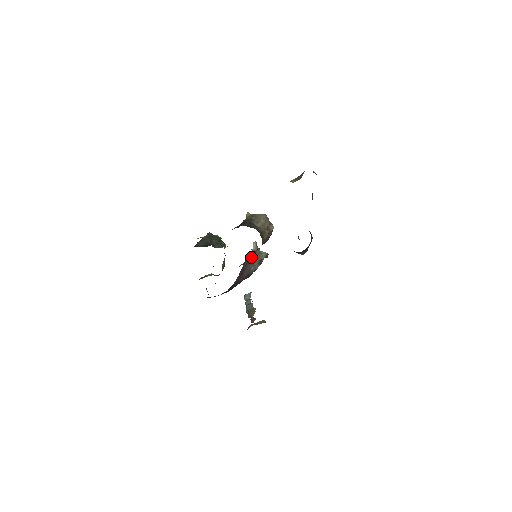
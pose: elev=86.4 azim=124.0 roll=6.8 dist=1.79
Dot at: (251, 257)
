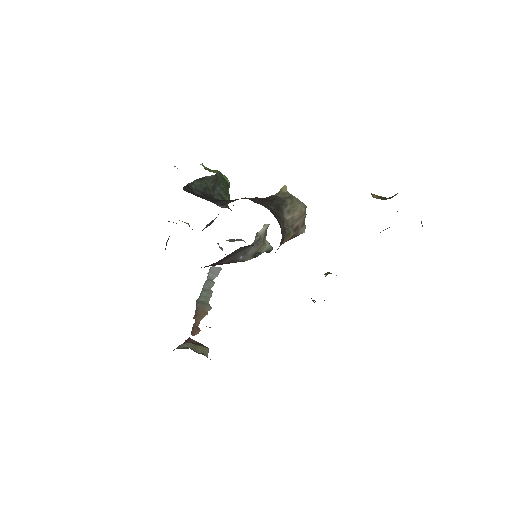
Dot at: (249, 245)
